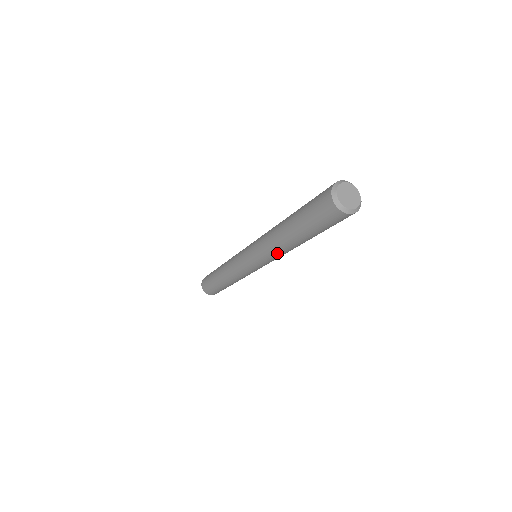
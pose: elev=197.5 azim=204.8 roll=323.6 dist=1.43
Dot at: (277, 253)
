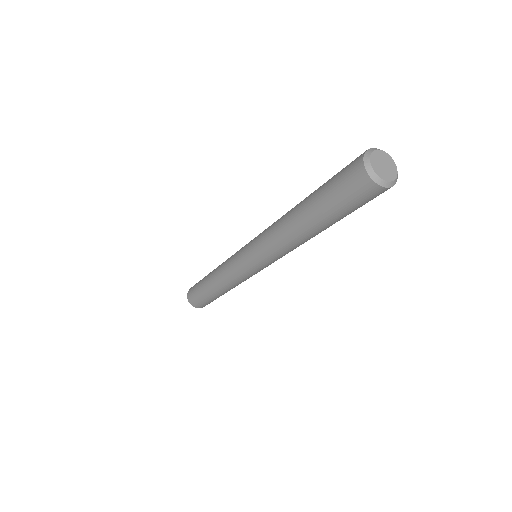
Dot at: (285, 248)
